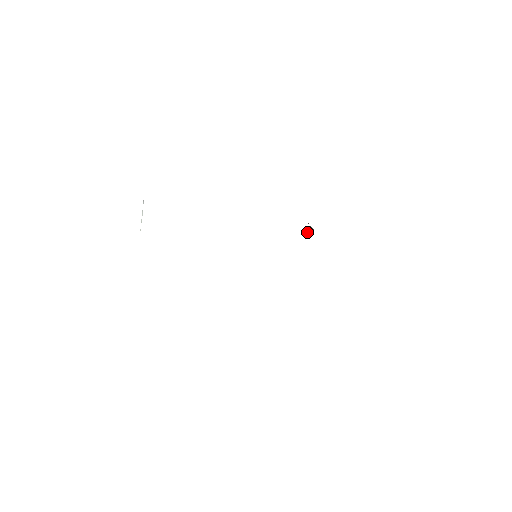
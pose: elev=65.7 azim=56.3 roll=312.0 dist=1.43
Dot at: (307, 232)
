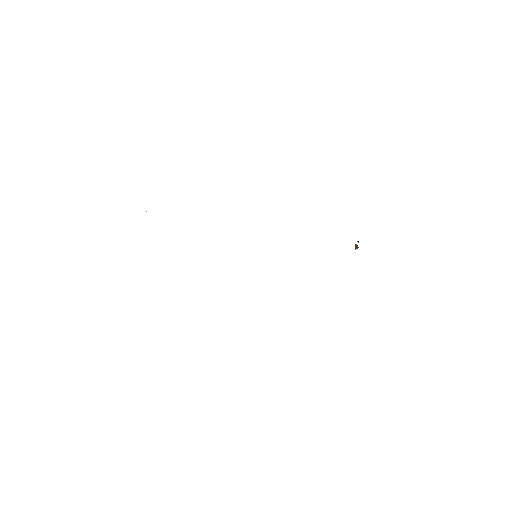
Dot at: (357, 245)
